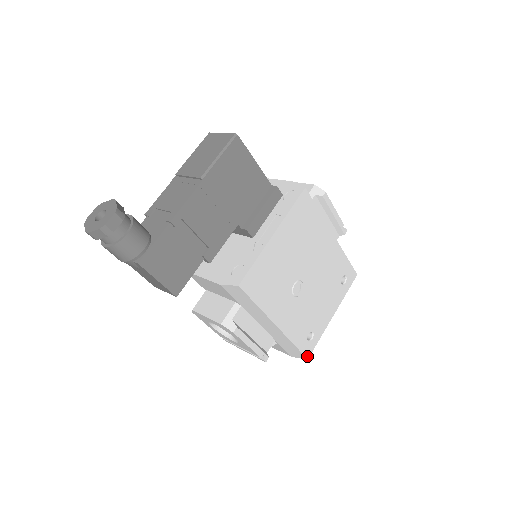
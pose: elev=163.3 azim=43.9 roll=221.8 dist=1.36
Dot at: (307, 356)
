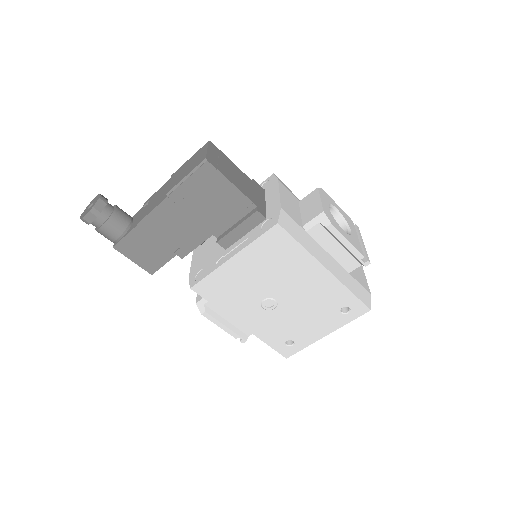
Dot at: (286, 356)
